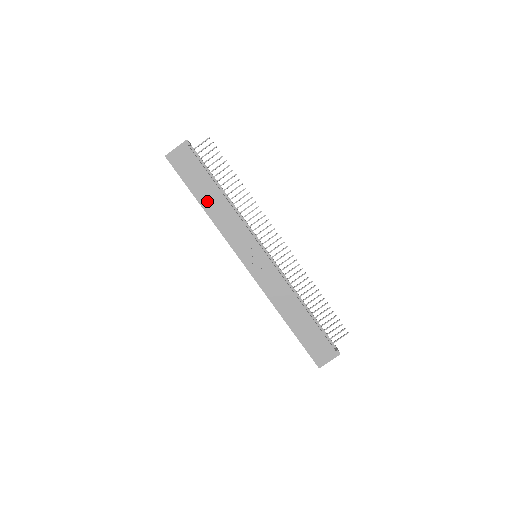
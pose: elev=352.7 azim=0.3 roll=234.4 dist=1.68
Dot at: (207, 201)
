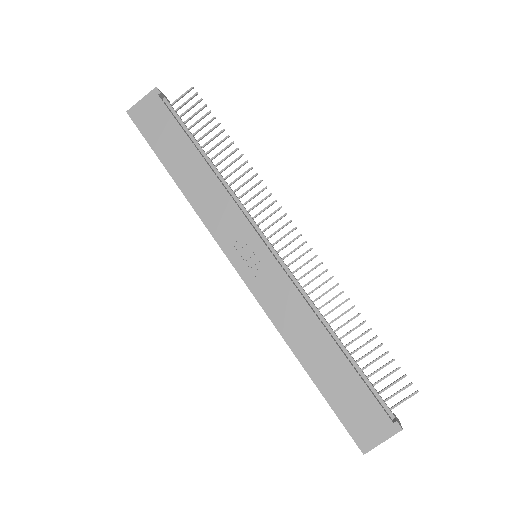
Dot at: (181, 171)
